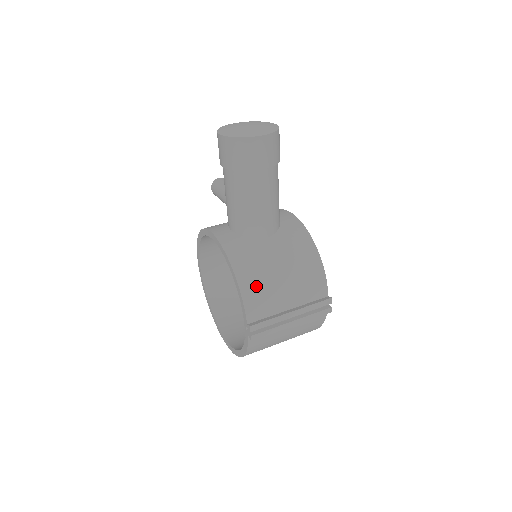
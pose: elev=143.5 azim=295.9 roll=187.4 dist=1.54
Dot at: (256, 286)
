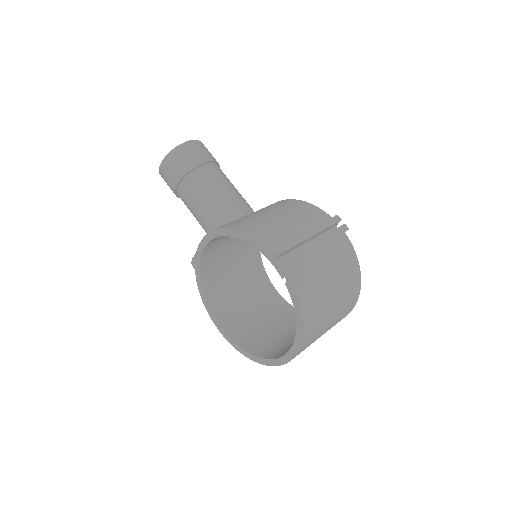
Dot at: (257, 227)
